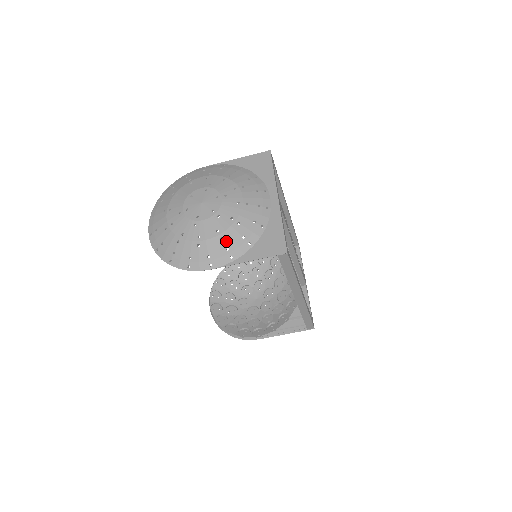
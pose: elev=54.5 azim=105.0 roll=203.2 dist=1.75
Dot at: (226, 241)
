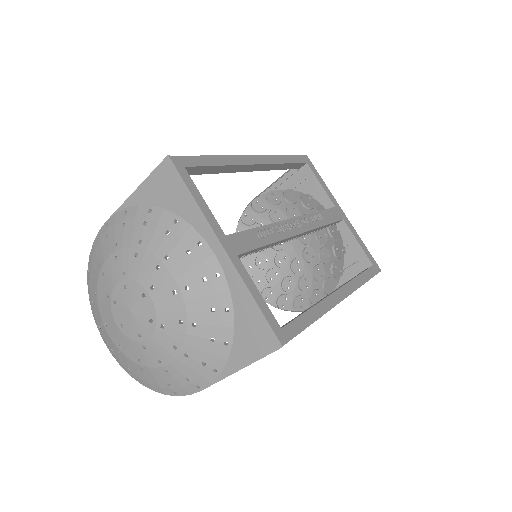
Dot at: (194, 355)
